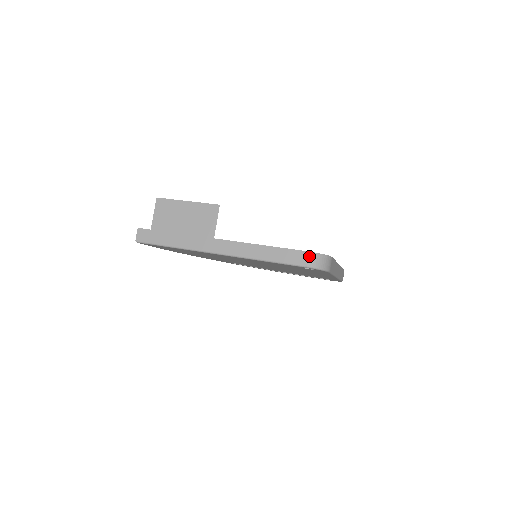
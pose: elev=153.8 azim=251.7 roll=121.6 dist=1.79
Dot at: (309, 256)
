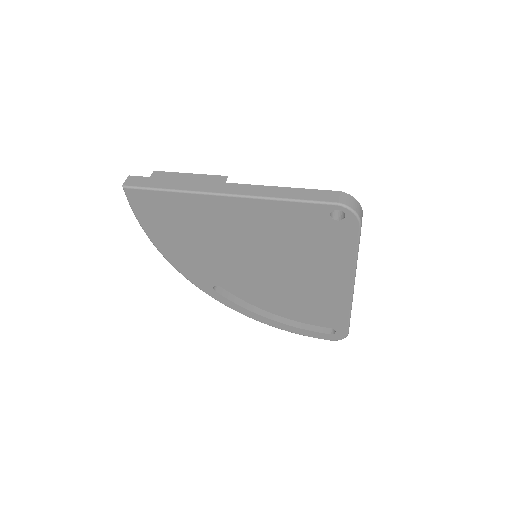
Dot at: (340, 195)
